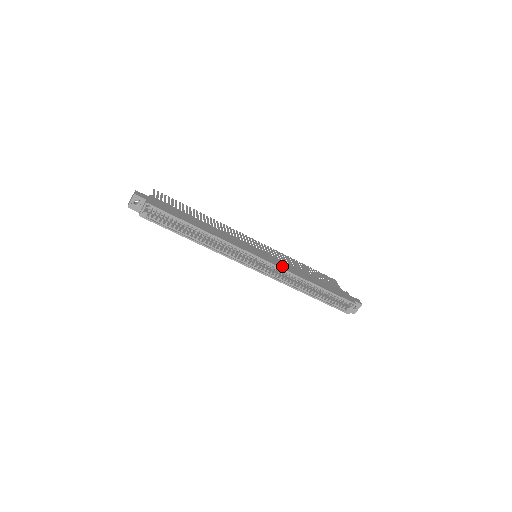
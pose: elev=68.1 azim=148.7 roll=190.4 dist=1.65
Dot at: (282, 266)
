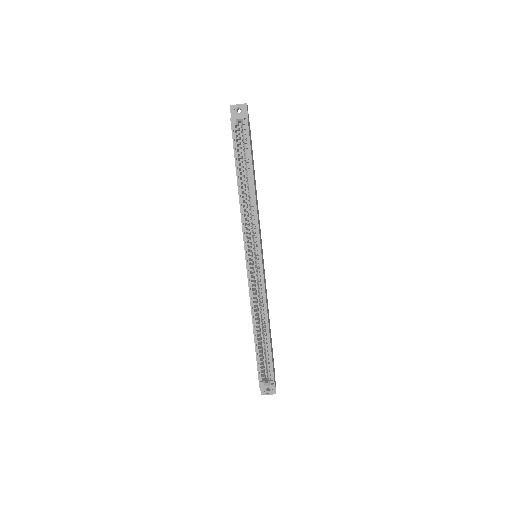
Dot at: occluded
